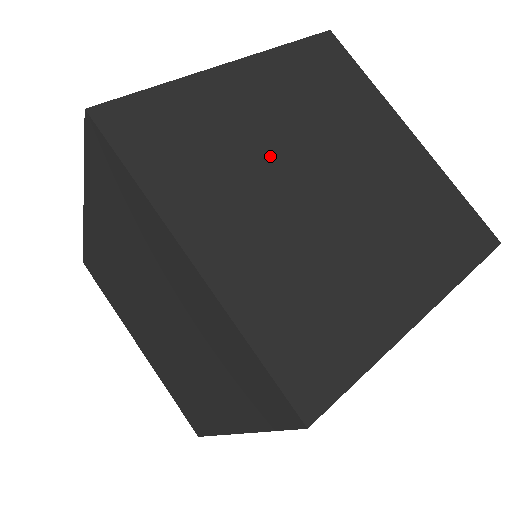
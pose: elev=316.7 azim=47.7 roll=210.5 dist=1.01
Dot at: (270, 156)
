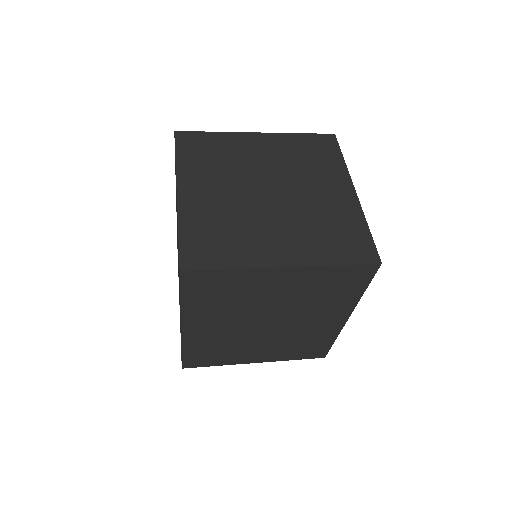
Dot at: (249, 172)
